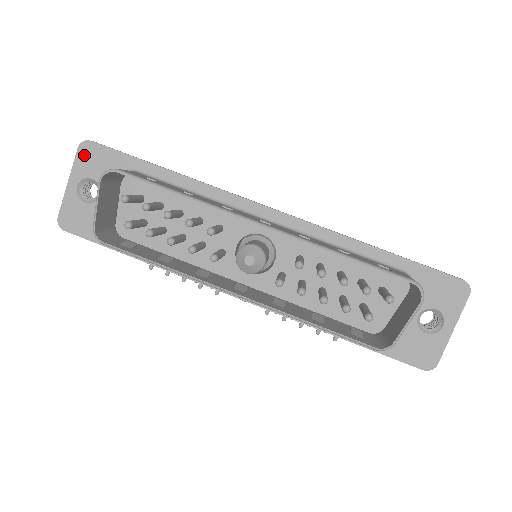
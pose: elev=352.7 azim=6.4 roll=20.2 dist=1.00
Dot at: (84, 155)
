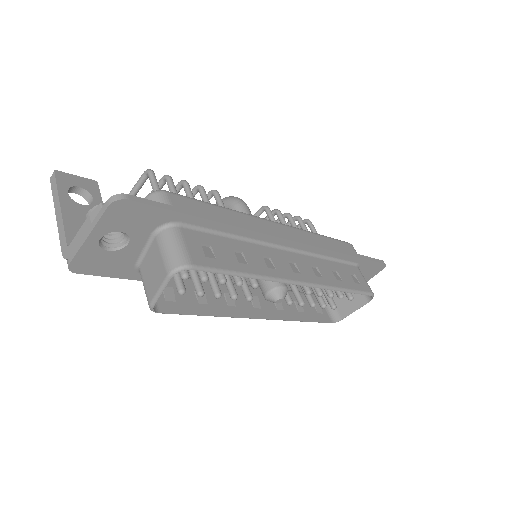
Dot at: (116, 213)
